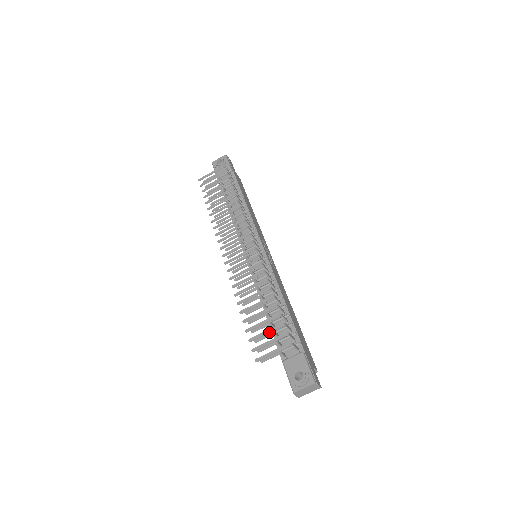
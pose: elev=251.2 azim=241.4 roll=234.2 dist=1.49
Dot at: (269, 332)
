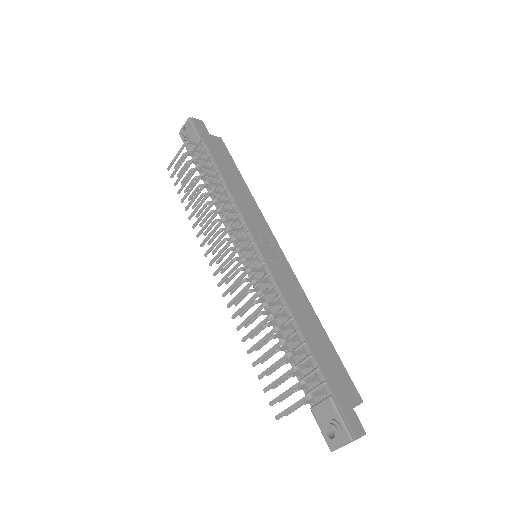
Dot at: (282, 380)
